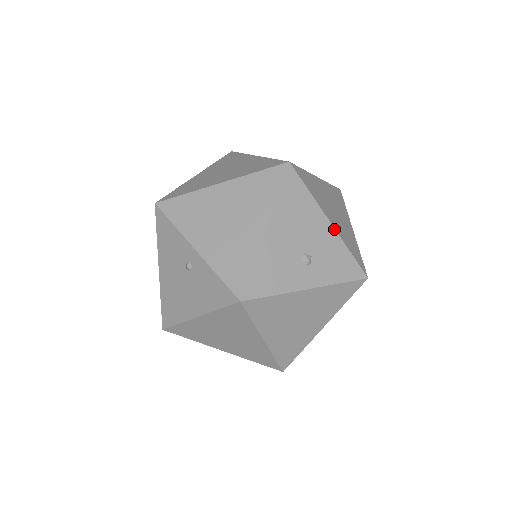
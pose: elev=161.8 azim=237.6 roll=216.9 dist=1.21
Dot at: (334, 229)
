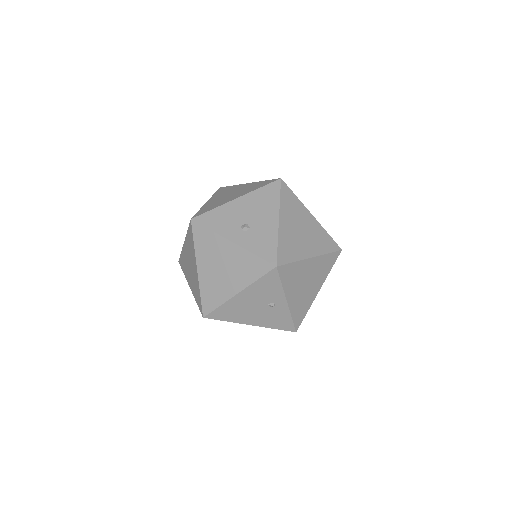
Dot at: (278, 225)
